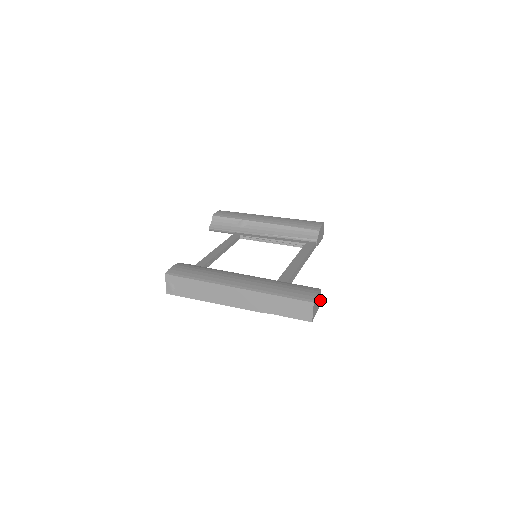
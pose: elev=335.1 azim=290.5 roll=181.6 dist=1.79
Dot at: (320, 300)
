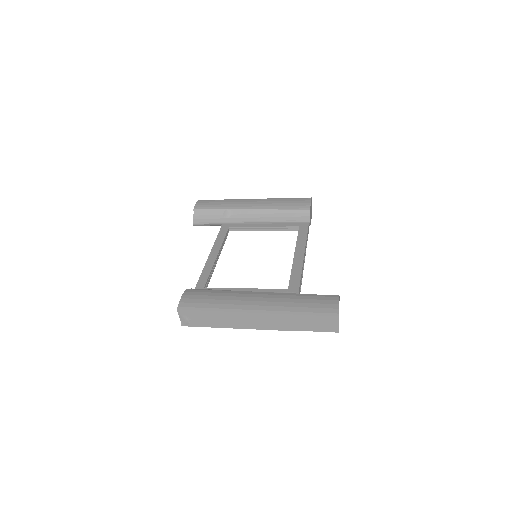
Dot at: occluded
